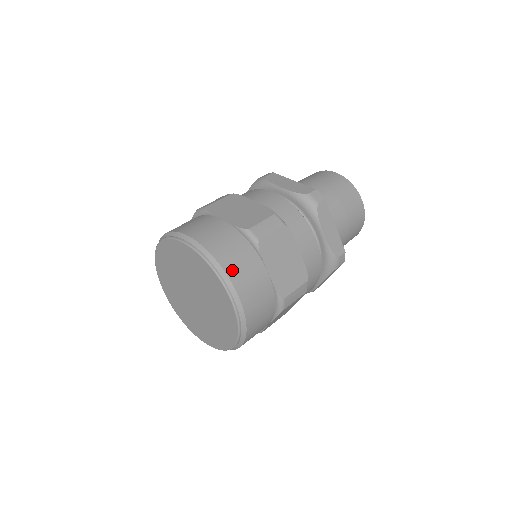
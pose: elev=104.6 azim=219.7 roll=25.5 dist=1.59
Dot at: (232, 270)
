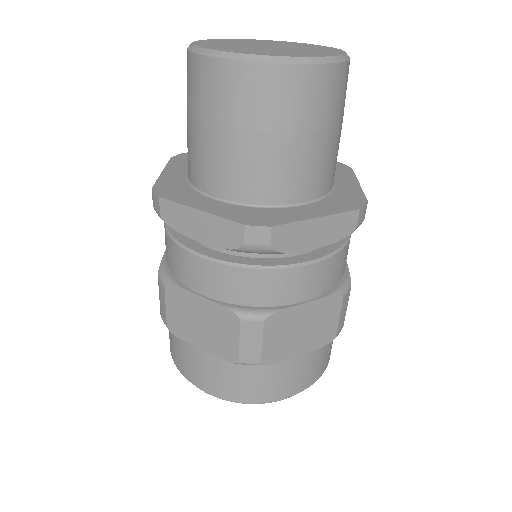
Dot at: (268, 395)
